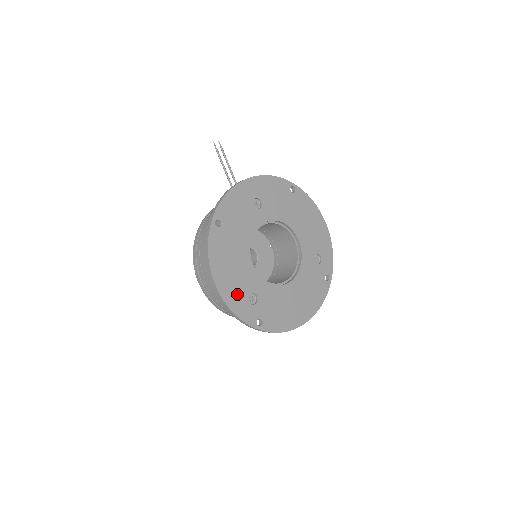
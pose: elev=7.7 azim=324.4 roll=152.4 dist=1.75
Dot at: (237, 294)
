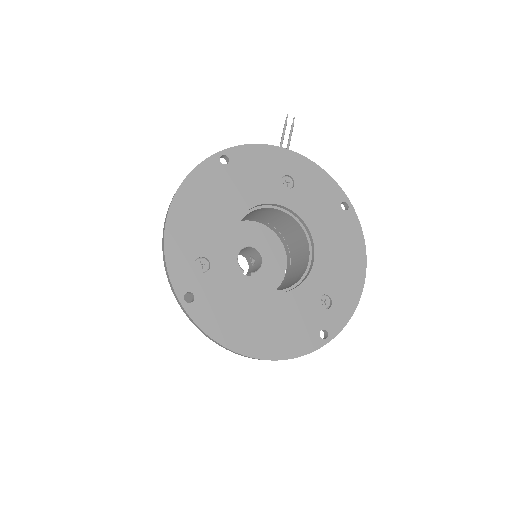
Dot at: (187, 242)
